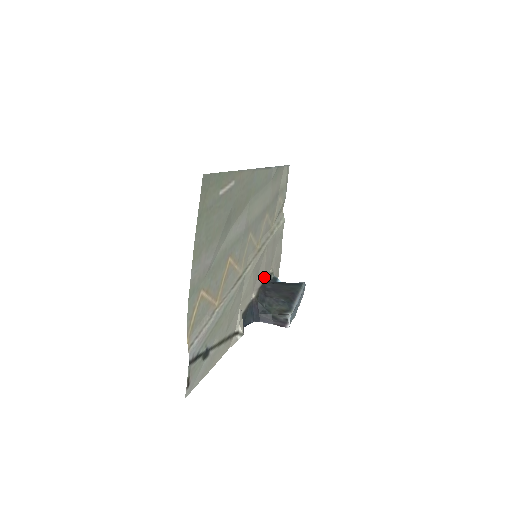
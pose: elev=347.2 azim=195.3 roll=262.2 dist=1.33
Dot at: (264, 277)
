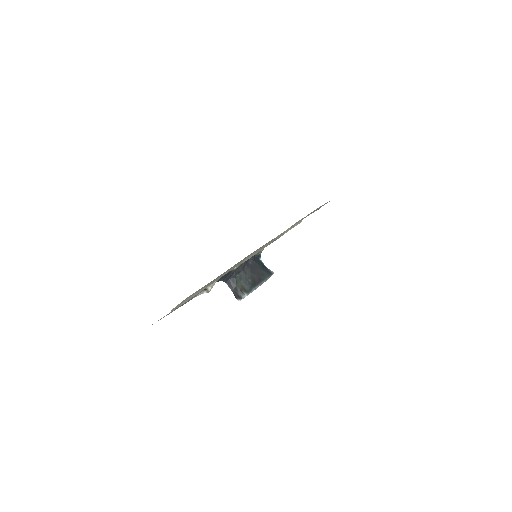
Dot at: occluded
